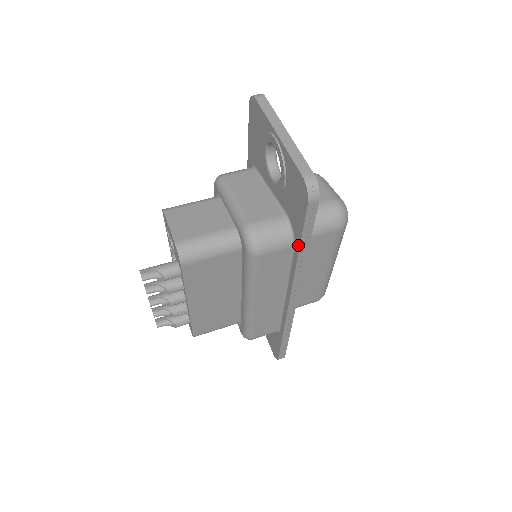
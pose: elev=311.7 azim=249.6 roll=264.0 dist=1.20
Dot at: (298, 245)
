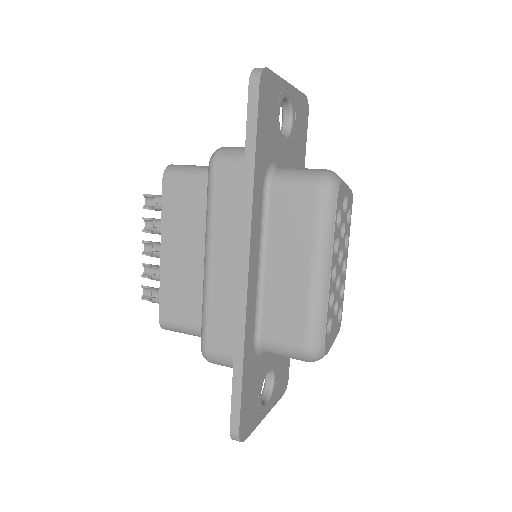
Dot at: (246, 155)
